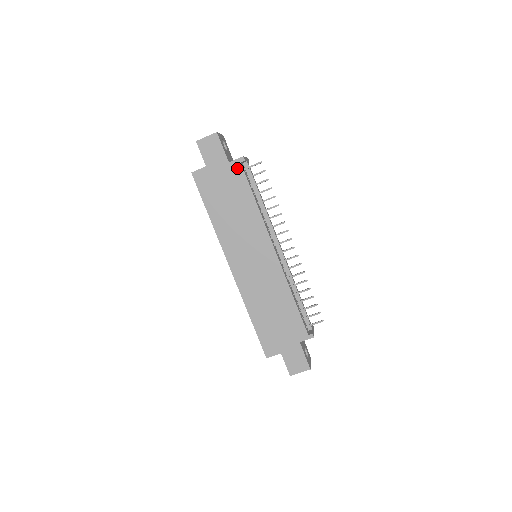
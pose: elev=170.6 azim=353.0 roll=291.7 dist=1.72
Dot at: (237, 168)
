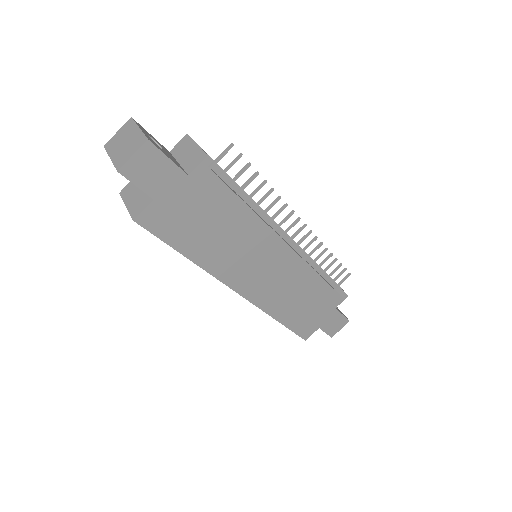
Dot at: (204, 177)
